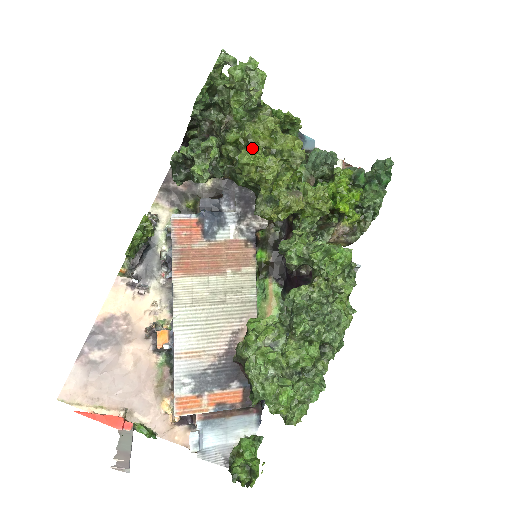
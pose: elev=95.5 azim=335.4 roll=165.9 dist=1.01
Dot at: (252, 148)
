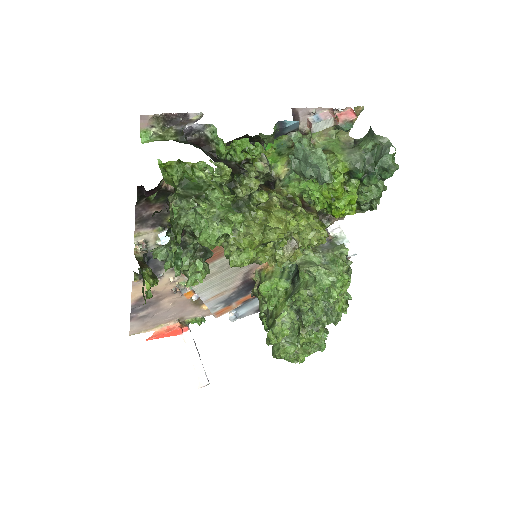
Dot at: (241, 251)
